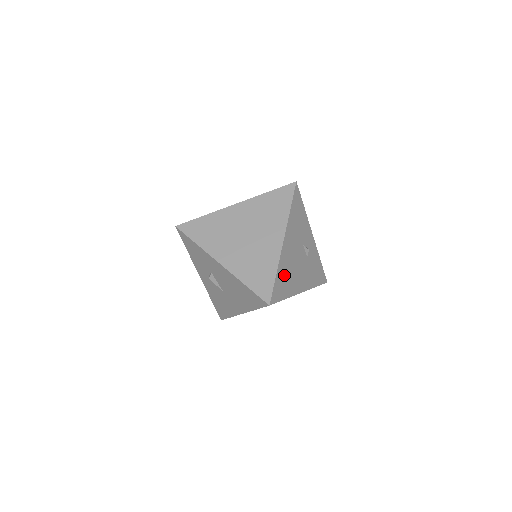
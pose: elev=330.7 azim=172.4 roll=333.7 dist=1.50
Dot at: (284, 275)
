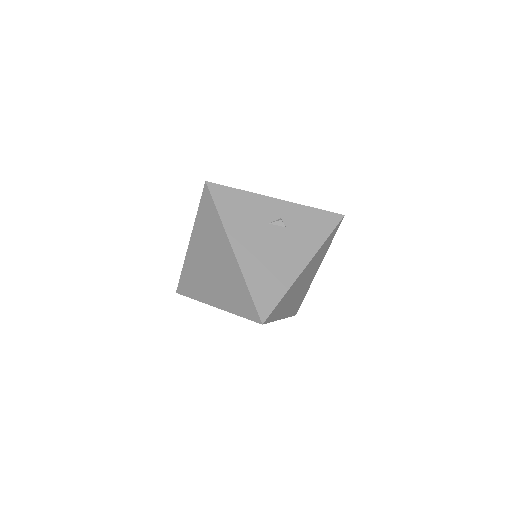
Dot at: (262, 278)
